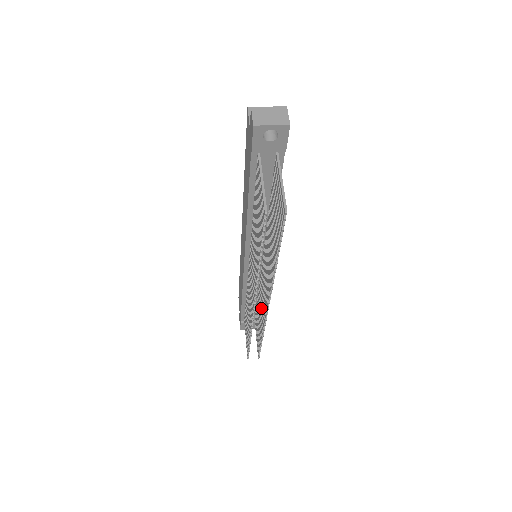
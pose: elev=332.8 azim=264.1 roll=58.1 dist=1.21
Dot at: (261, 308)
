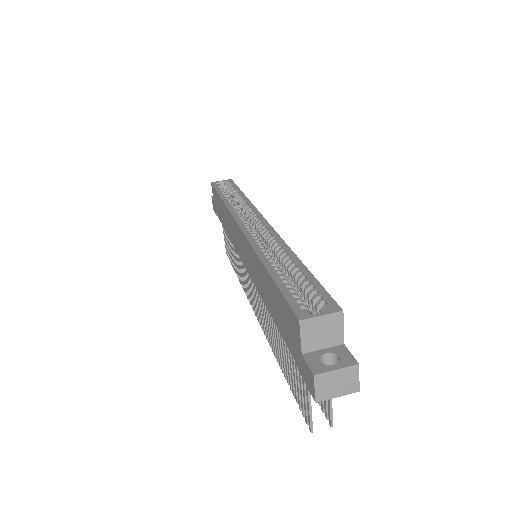
Dot at: occluded
